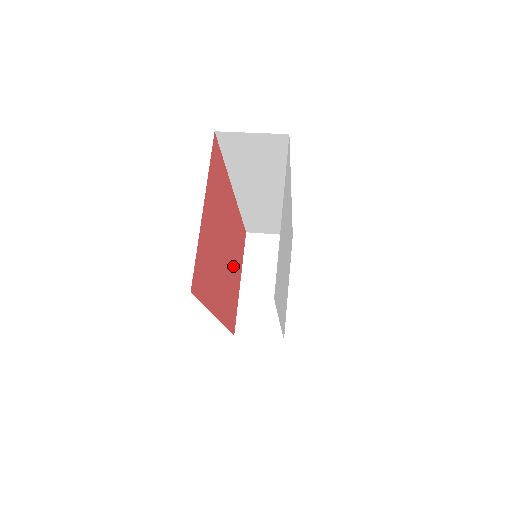
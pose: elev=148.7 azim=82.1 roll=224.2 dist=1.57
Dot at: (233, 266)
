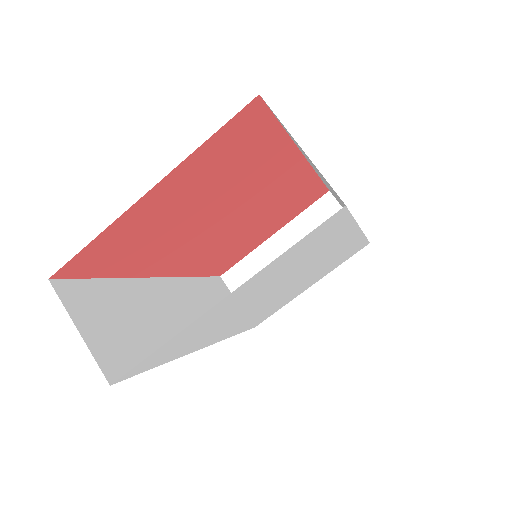
Dot at: (255, 226)
